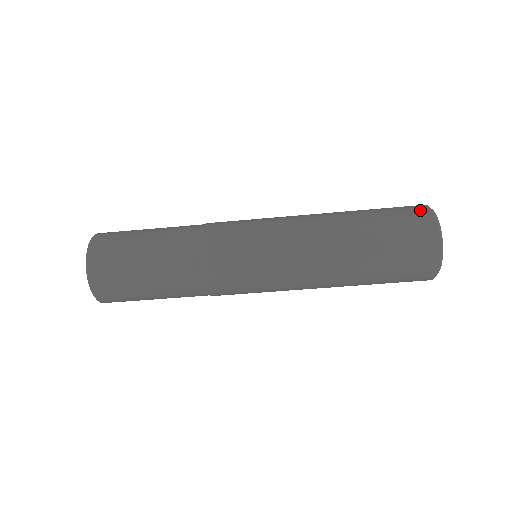
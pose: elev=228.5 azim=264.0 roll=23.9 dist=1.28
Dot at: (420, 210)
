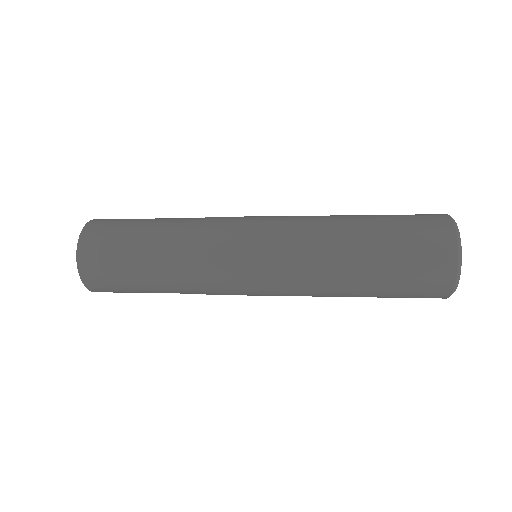
Dot at: (442, 229)
